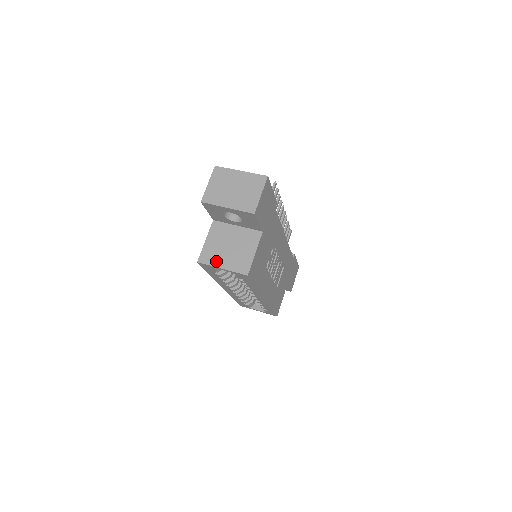
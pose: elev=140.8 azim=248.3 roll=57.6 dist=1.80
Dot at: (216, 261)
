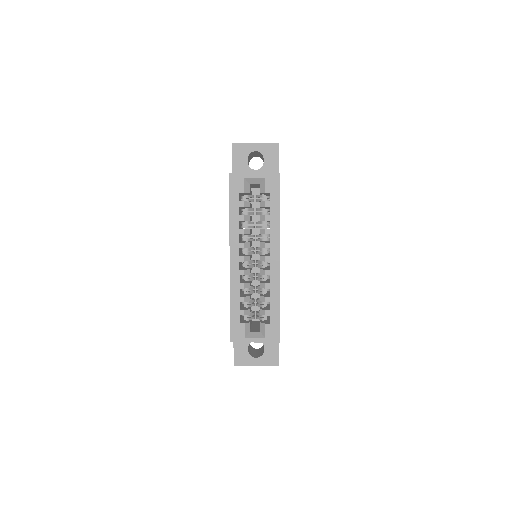
Dot at: occluded
